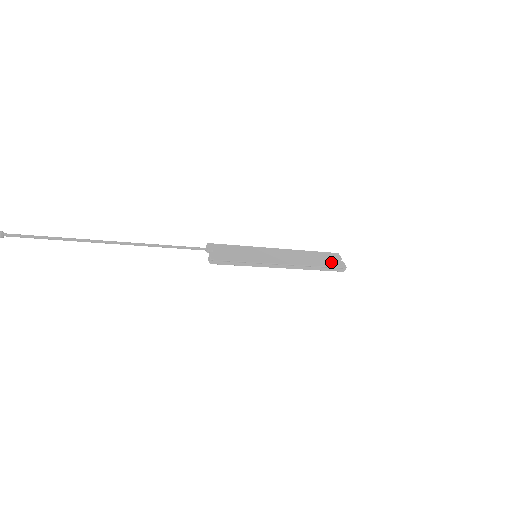
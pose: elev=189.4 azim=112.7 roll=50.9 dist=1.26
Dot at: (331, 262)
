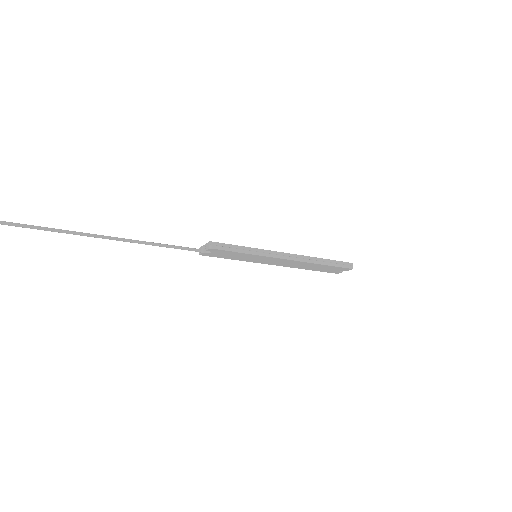
Dot at: occluded
